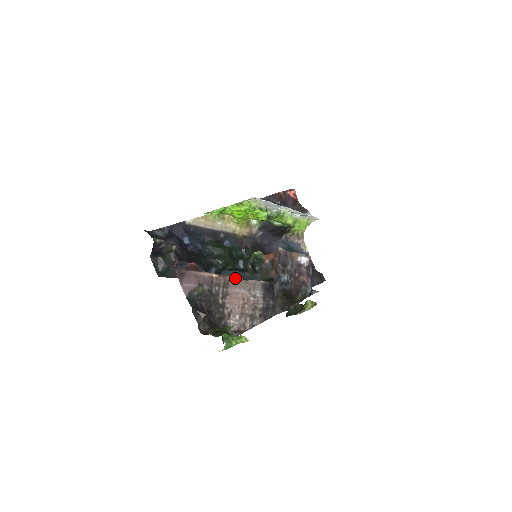
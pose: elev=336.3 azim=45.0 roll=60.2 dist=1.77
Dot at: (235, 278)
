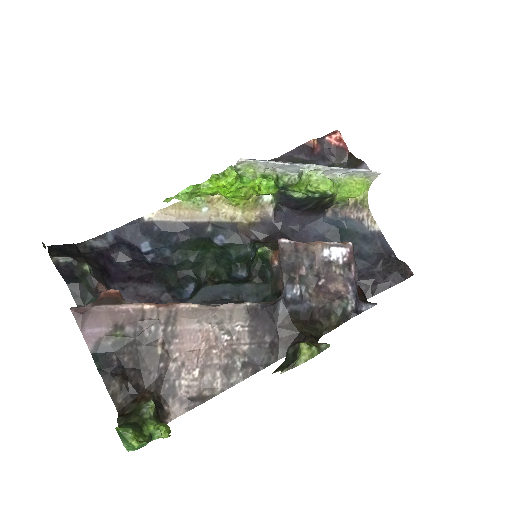
Dot at: (191, 305)
